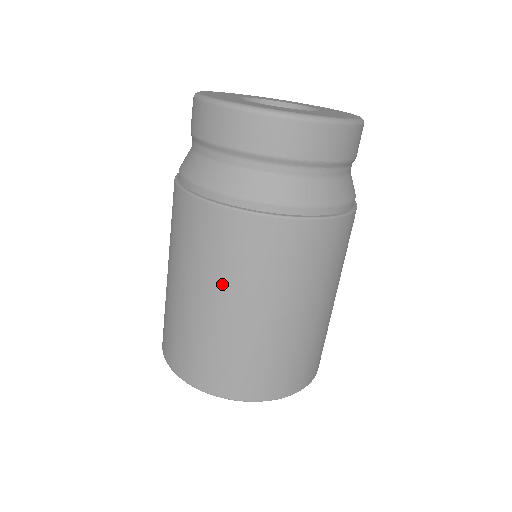
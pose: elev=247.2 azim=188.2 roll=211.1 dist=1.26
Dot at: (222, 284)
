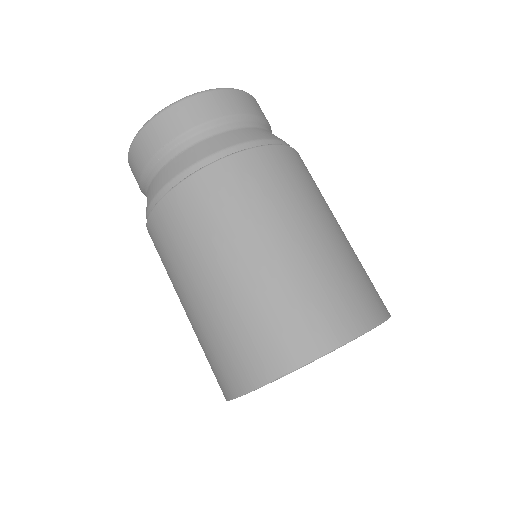
Dot at: (309, 207)
